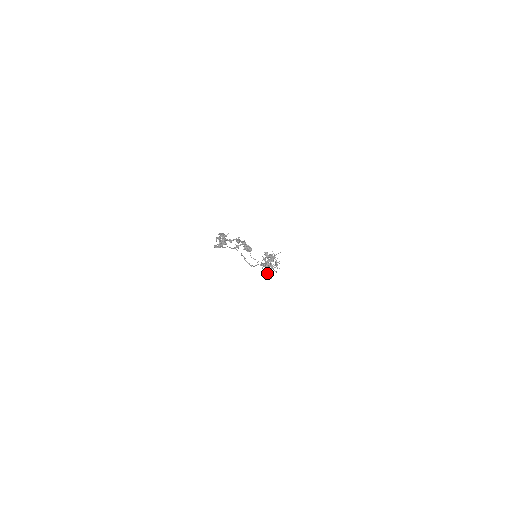
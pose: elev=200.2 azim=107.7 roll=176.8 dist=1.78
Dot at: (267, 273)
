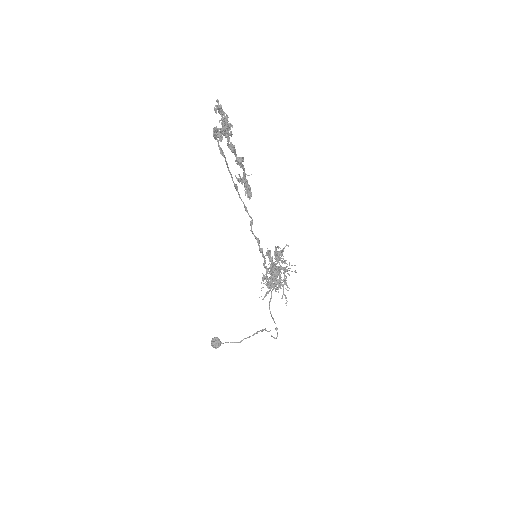
Dot at: (271, 316)
